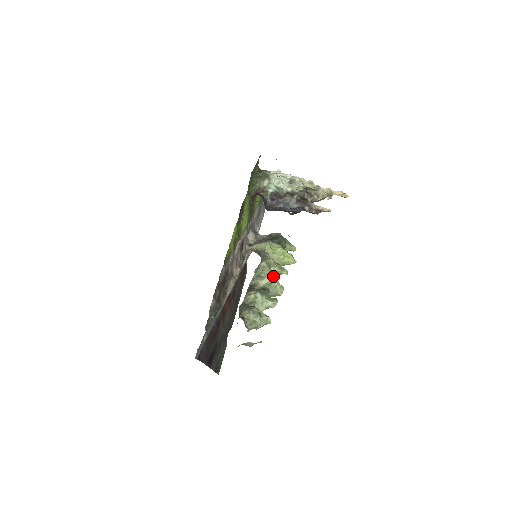
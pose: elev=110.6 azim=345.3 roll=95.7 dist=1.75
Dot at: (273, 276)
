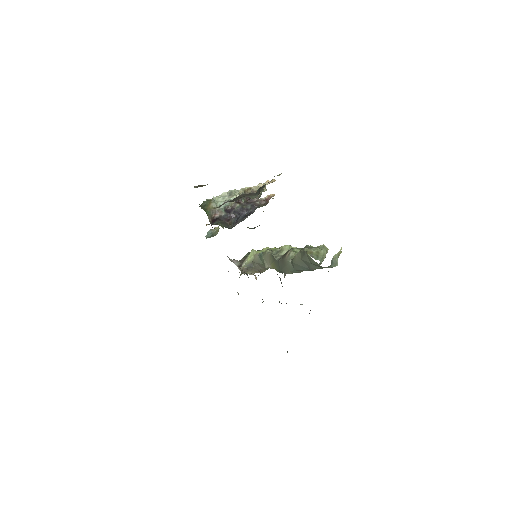
Dot at: occluded
